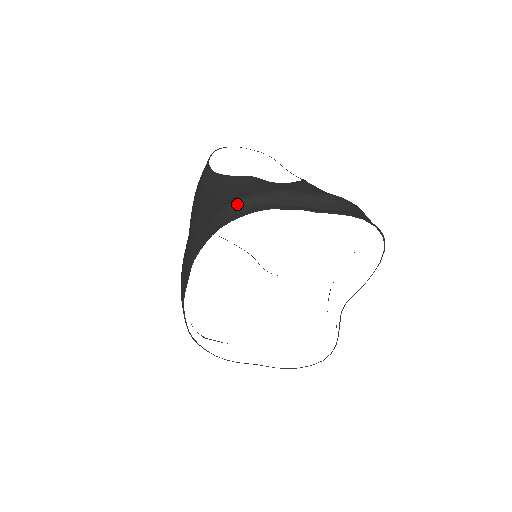
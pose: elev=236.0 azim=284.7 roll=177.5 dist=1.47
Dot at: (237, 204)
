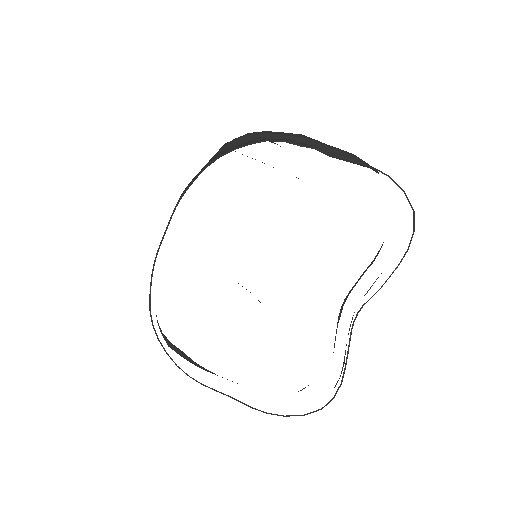
Dot at: (244, 137)
